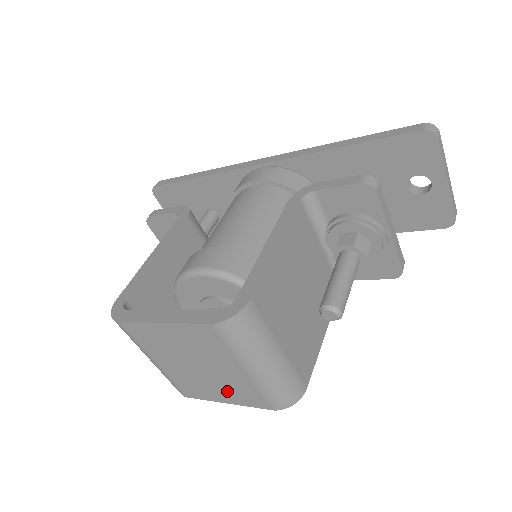
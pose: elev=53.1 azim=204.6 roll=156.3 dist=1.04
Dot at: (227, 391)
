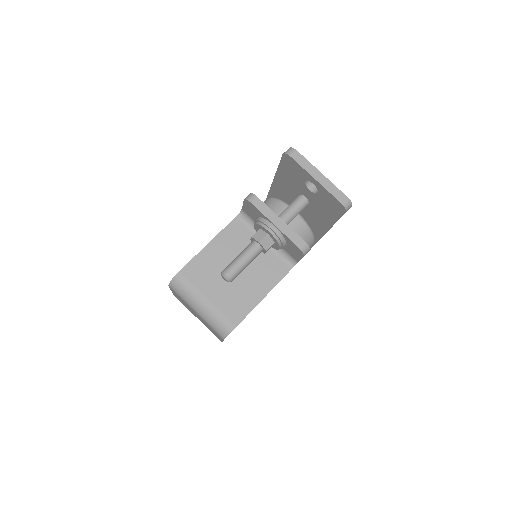
Dot at: (213, 331)
